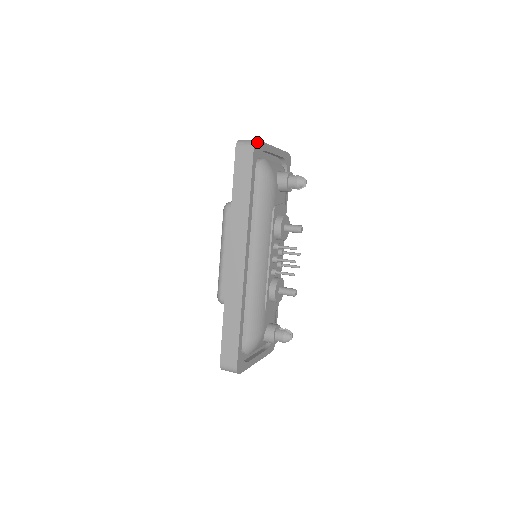
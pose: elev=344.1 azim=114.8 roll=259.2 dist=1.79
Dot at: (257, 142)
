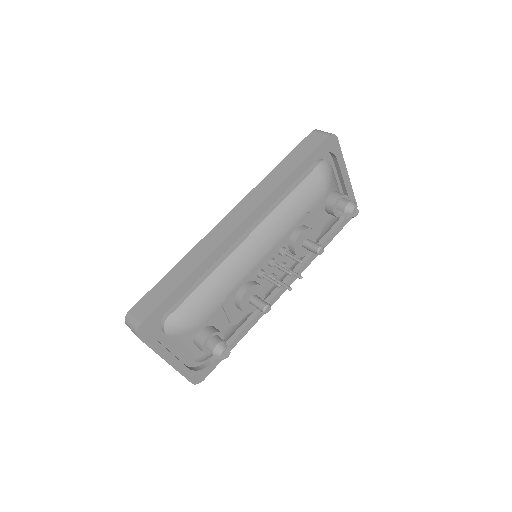
Dot at: (335, 138)
